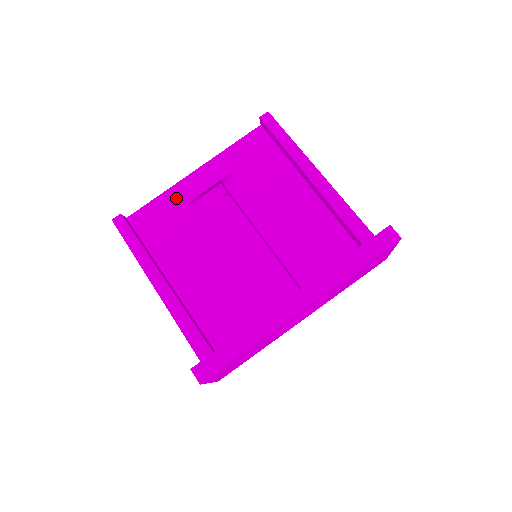
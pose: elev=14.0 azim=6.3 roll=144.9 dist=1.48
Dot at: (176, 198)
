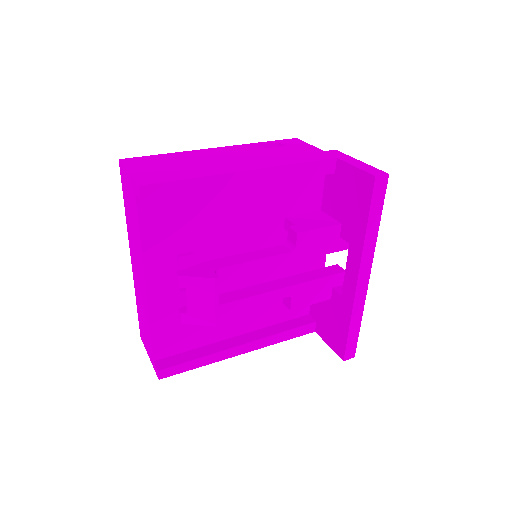
Dot at: (164, 312)
